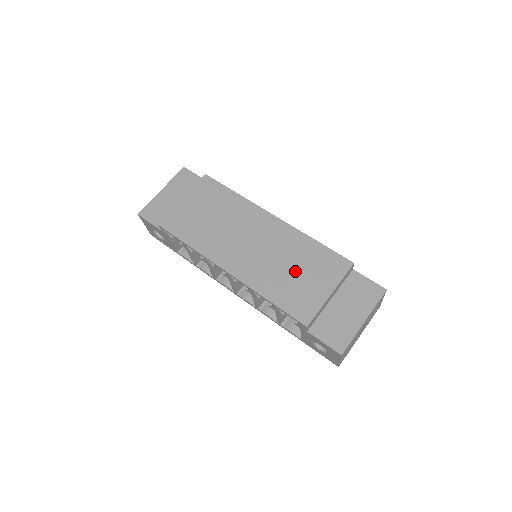
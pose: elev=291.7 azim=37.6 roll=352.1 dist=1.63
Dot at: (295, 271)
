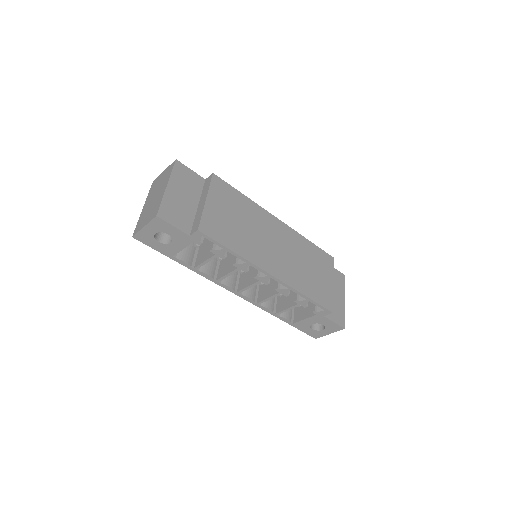
Dot at: (310, 268)
